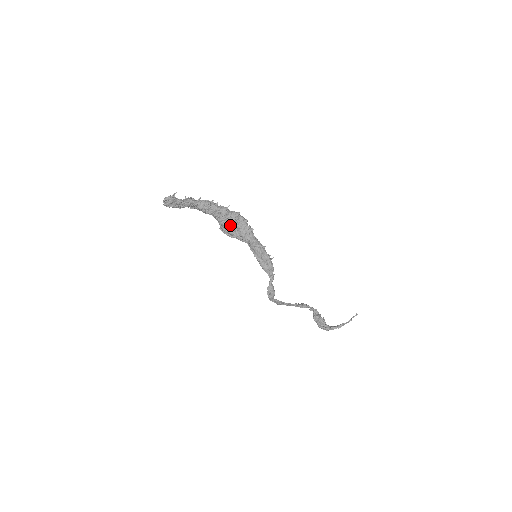
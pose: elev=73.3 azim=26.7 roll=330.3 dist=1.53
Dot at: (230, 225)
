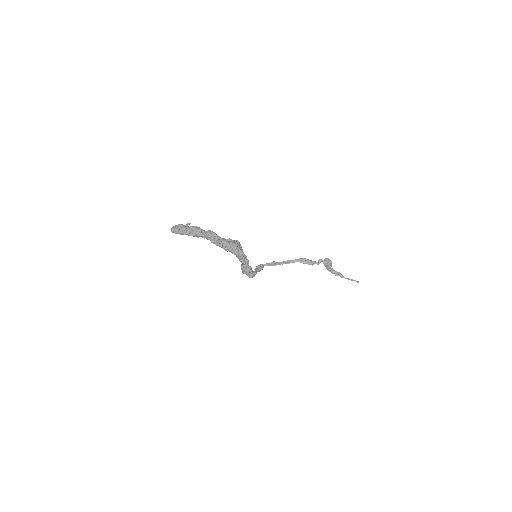
Dot at: occluded
